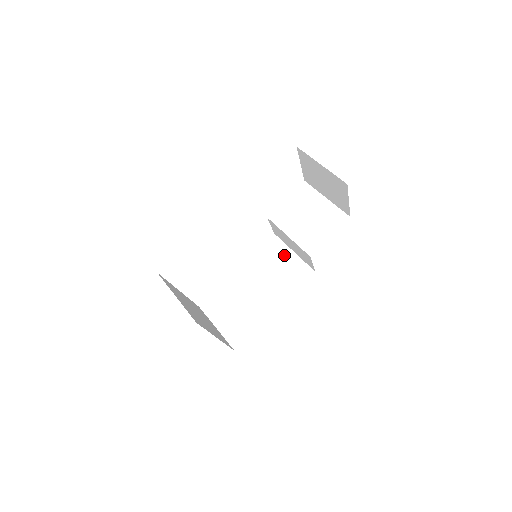
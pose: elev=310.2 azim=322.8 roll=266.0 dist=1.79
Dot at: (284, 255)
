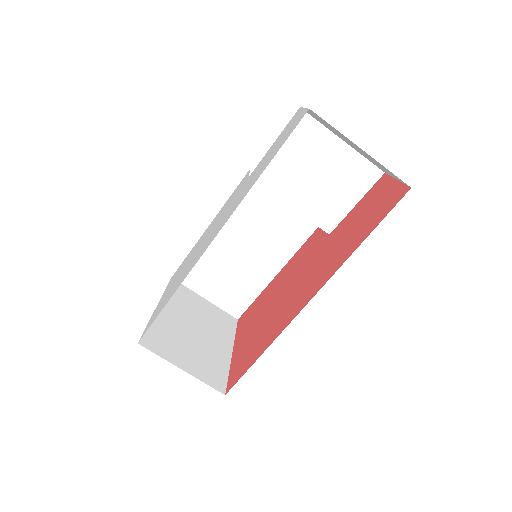
Dot at: (274, 201)
